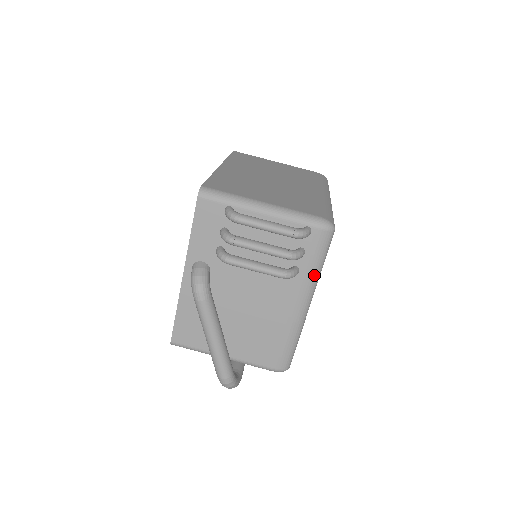
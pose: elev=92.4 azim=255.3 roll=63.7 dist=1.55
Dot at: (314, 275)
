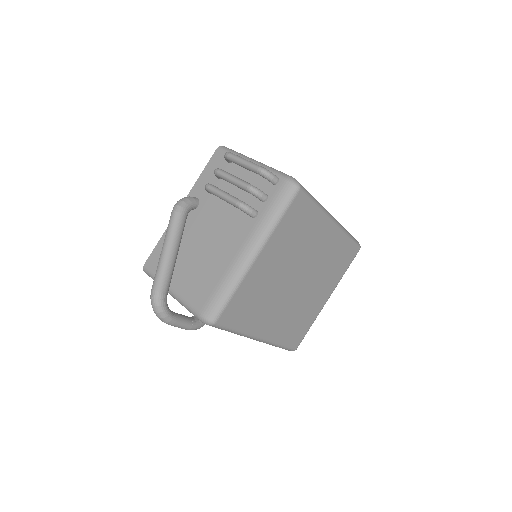
Dot at: (268, 223)
